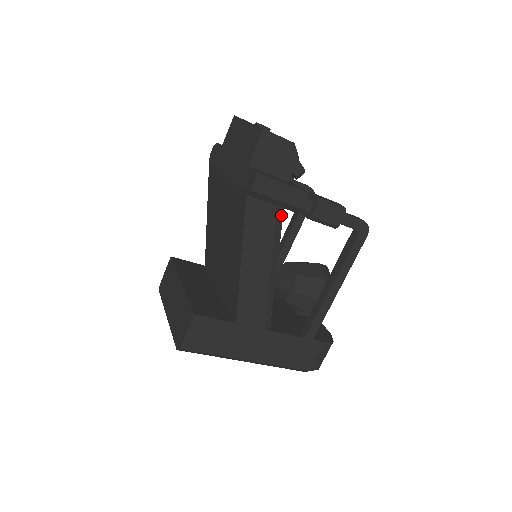
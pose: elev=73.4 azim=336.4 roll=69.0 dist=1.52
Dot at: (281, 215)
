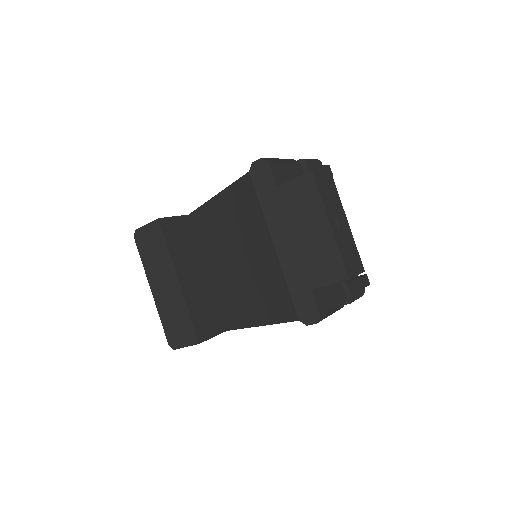
Dot at: occluded
